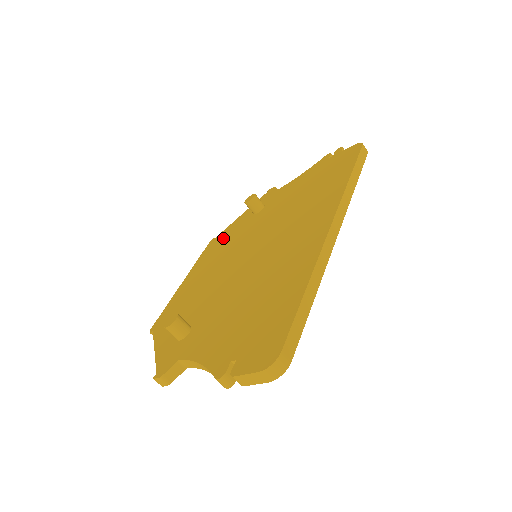
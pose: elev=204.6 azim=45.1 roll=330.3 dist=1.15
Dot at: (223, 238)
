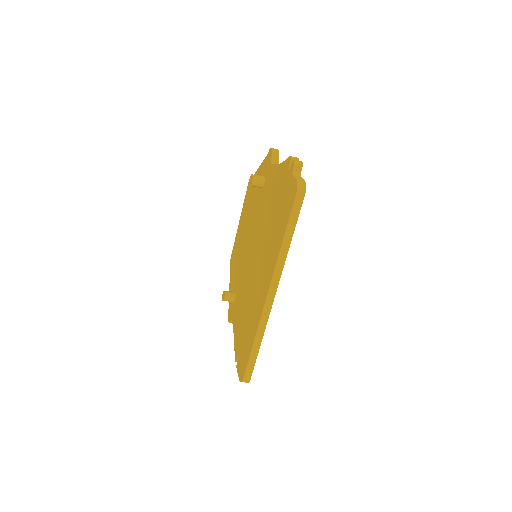
Dot at: (251, 193)
